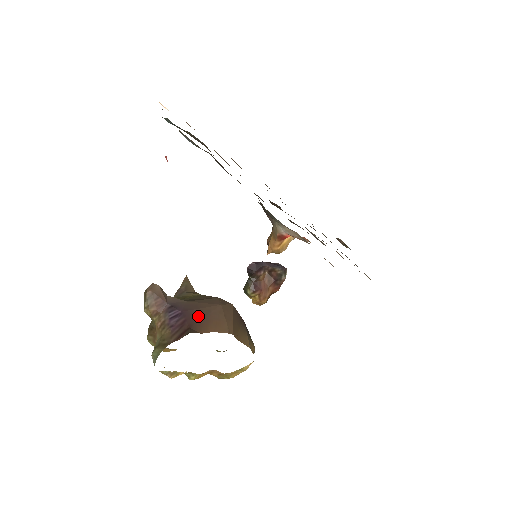
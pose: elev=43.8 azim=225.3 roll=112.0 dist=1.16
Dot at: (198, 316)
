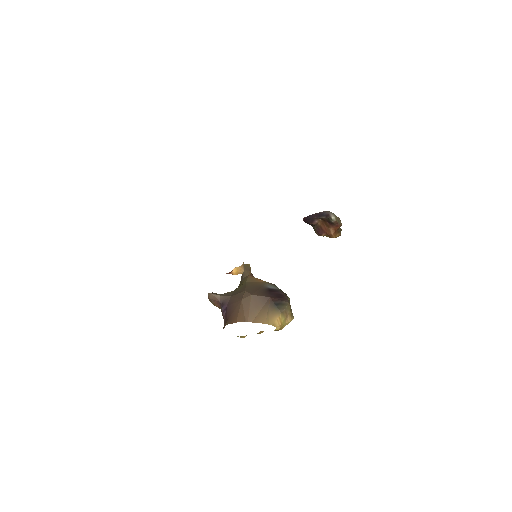
Dot at: (232, 310)
